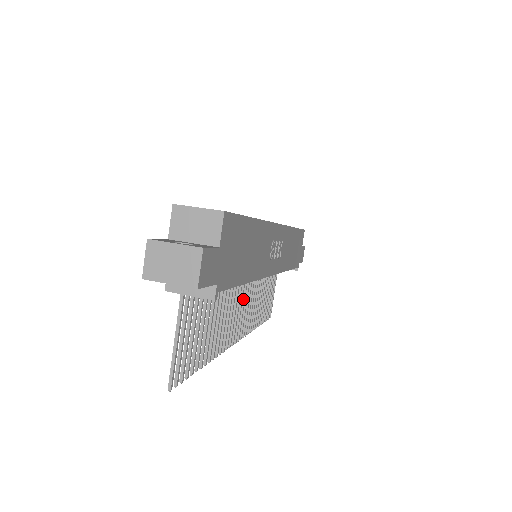
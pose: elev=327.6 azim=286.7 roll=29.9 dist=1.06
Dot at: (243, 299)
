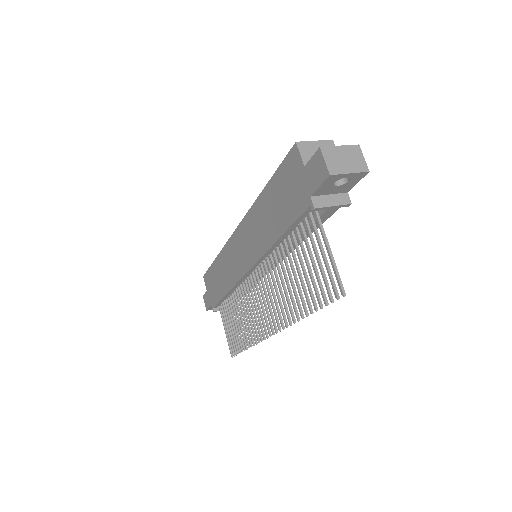
Dot at: (260, 297)
